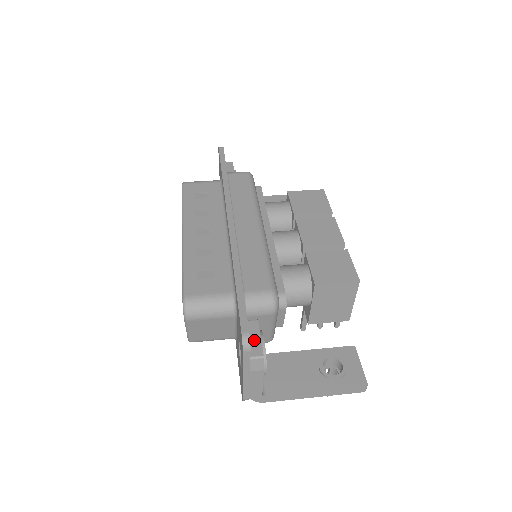
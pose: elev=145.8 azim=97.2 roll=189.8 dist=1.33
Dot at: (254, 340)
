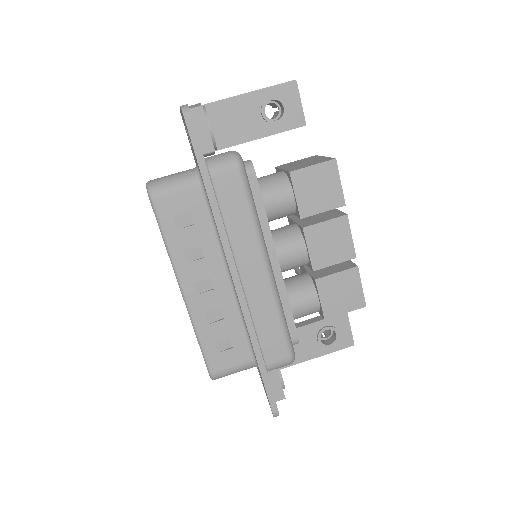
Dot at: (276, 387)
